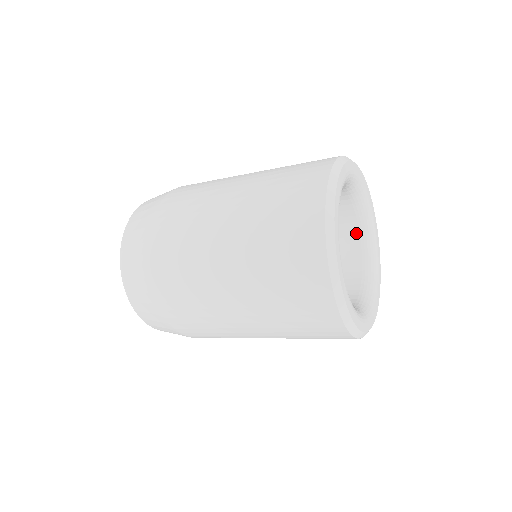
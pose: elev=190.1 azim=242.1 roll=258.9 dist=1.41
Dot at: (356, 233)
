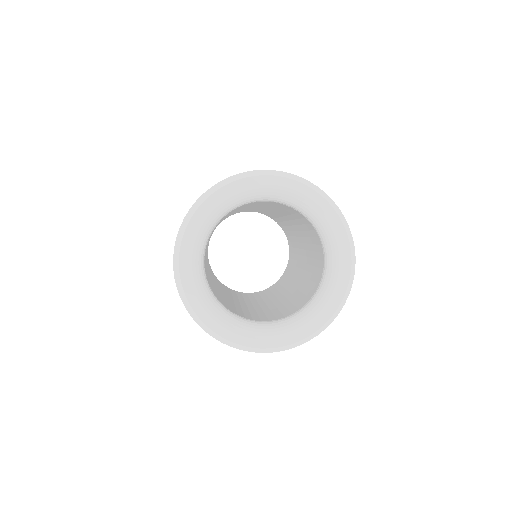
Dot at: (302, 216)
